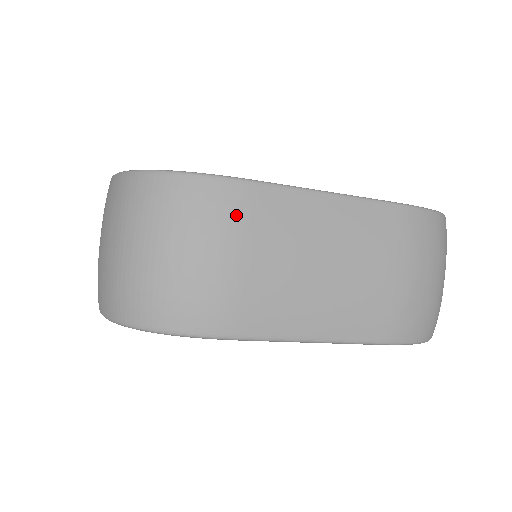
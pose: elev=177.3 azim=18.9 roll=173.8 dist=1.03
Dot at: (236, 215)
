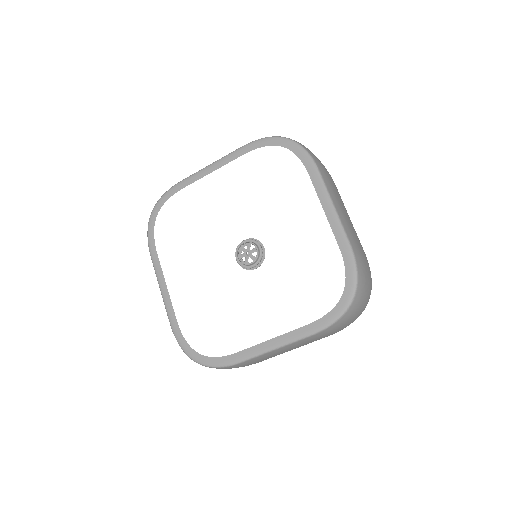
Dot at: occluded
